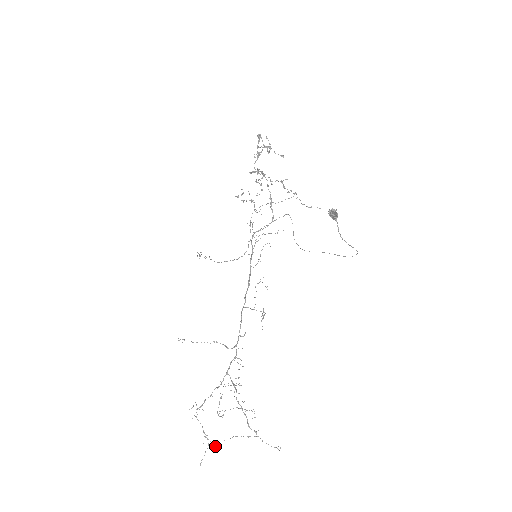
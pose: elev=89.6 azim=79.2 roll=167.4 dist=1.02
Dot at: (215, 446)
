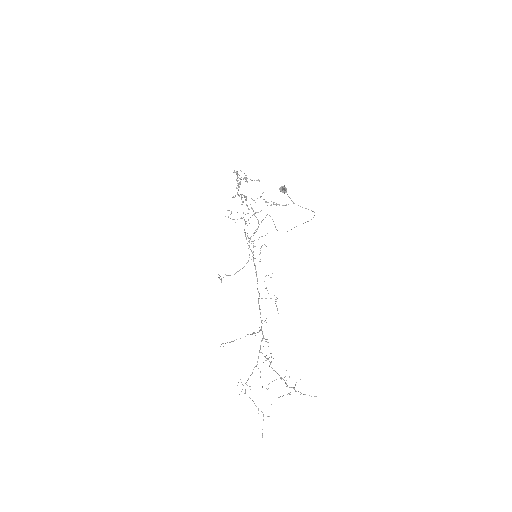
Dot at: (269, 416)
